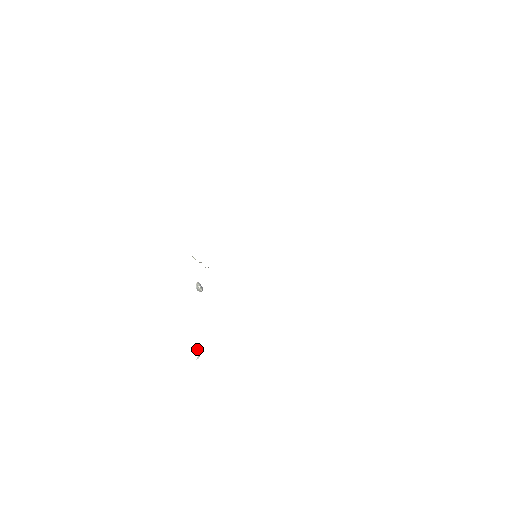
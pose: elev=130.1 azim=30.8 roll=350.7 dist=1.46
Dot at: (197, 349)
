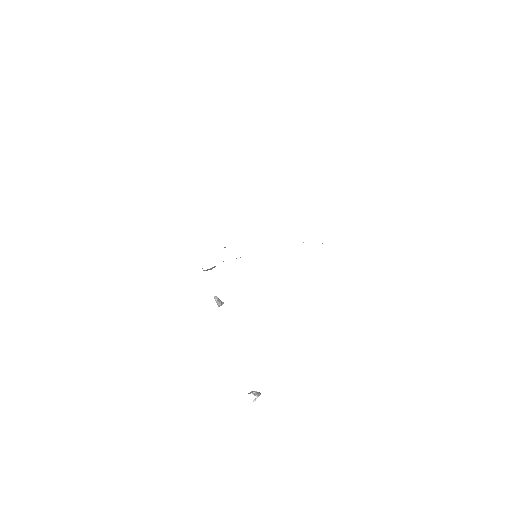
Dot at: (254, 392)
